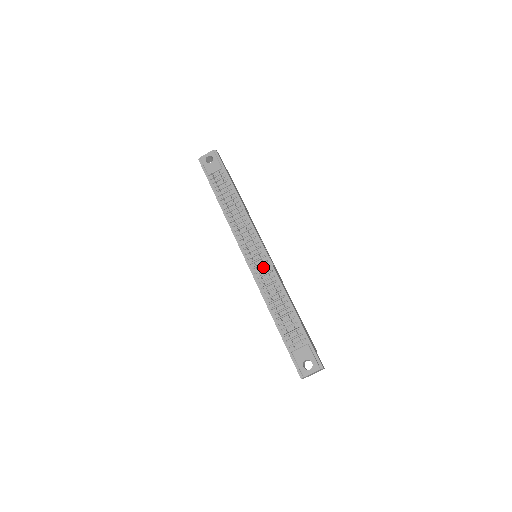
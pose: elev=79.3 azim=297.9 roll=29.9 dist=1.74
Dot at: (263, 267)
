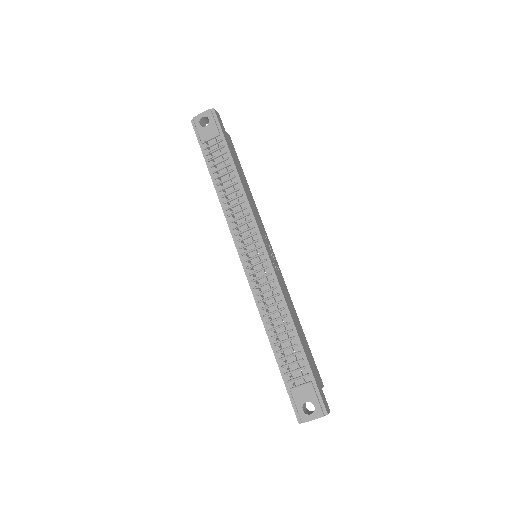
Dot at: (263, 274)
